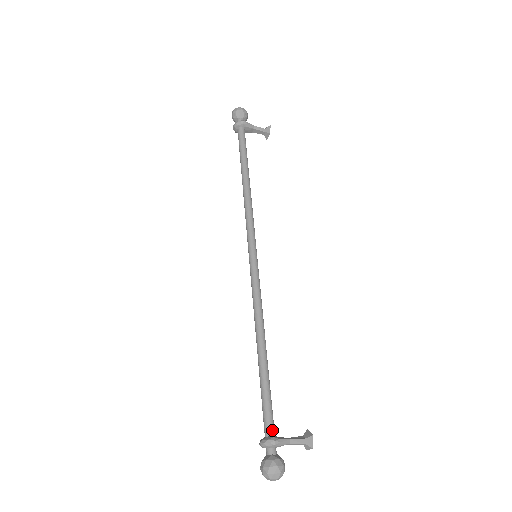
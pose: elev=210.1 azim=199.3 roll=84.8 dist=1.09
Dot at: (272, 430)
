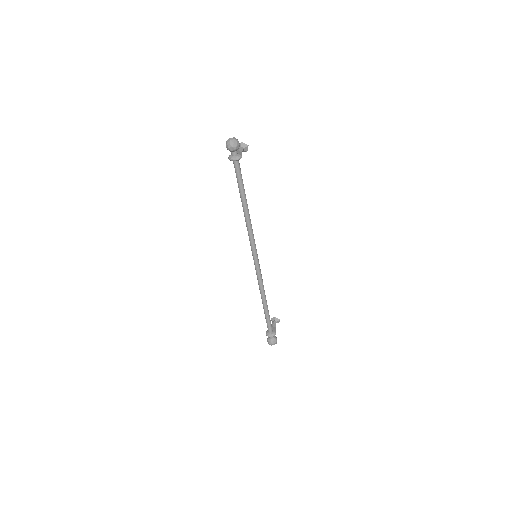
Dot at: (272, 330)
